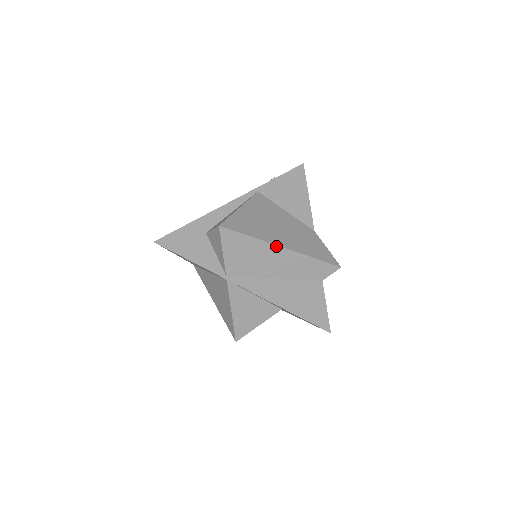
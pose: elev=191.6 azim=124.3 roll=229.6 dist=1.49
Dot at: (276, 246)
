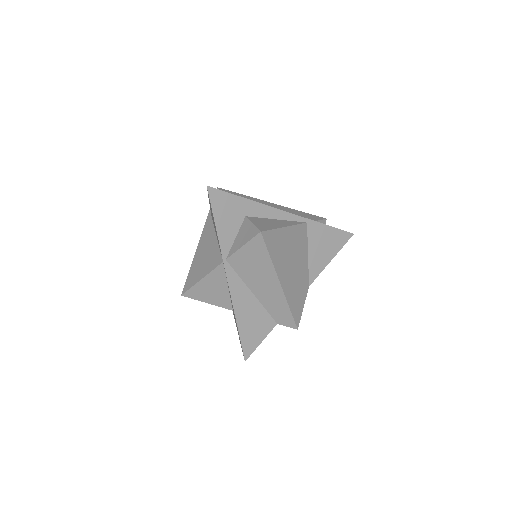
Dot at: (278, 279)
